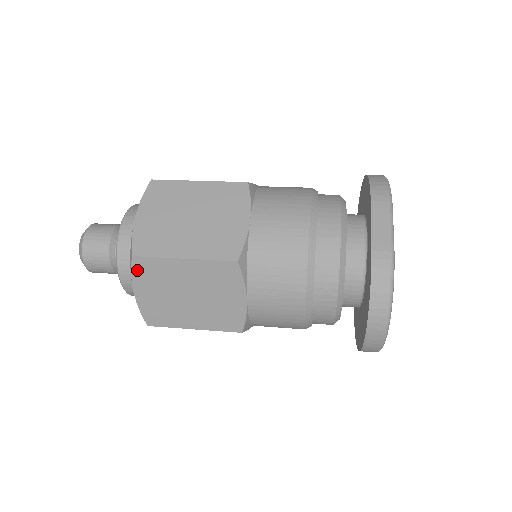
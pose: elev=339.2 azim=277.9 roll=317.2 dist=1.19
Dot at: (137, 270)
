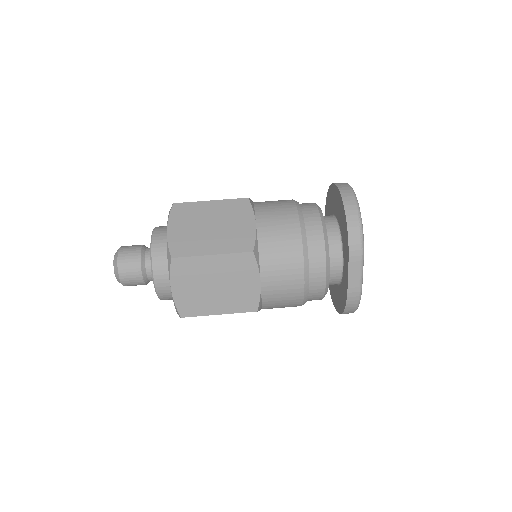
Dot at: occluded
